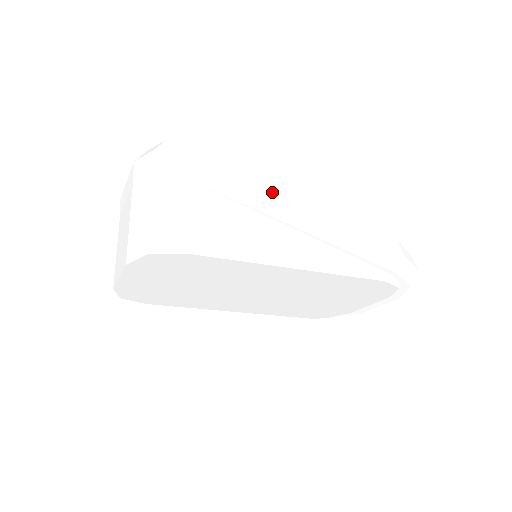
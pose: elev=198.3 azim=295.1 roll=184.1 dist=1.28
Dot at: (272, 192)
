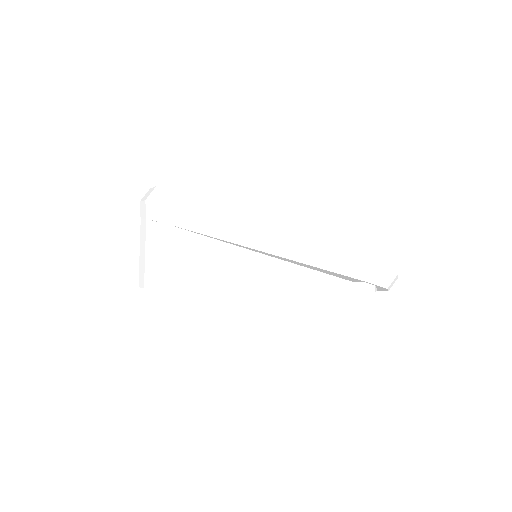
Dot at: (241, 225)
